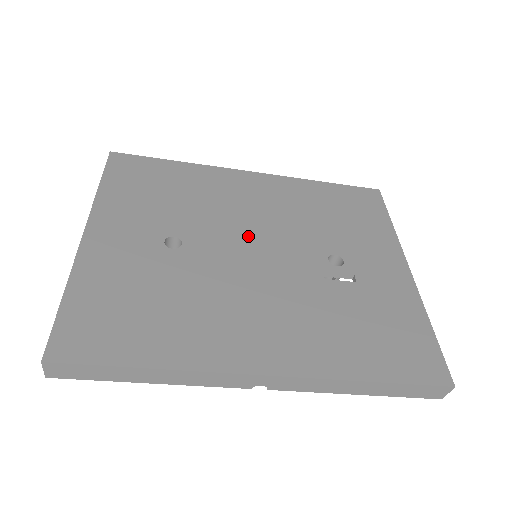
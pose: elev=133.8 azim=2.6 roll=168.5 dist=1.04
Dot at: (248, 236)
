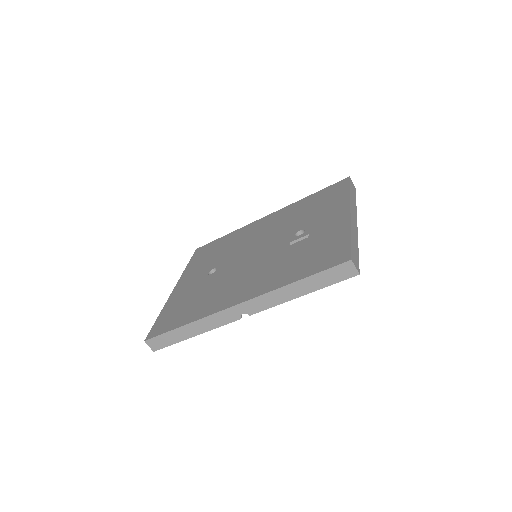
Dot at: (252, 248)
